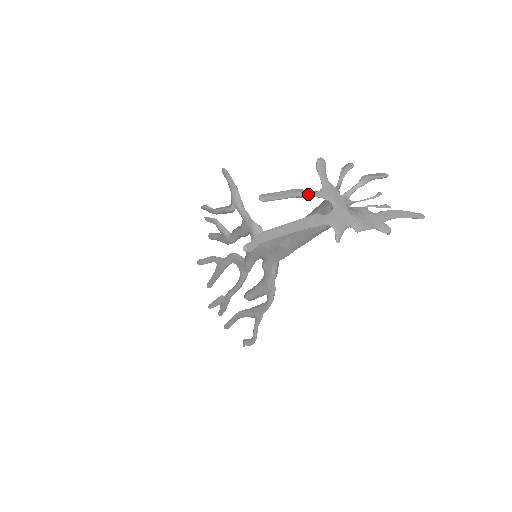
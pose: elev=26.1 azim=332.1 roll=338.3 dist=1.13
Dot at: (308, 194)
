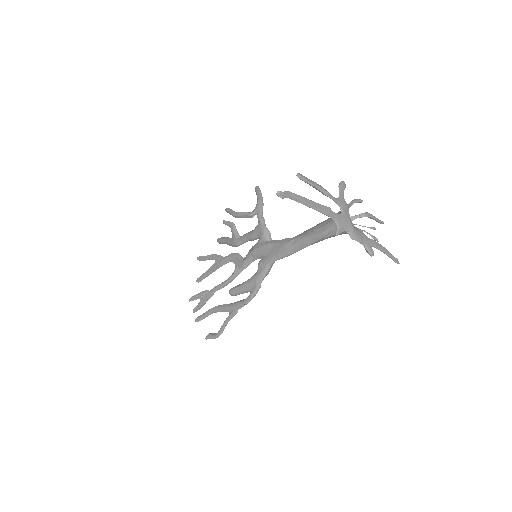
Dot at: (328, 194)
